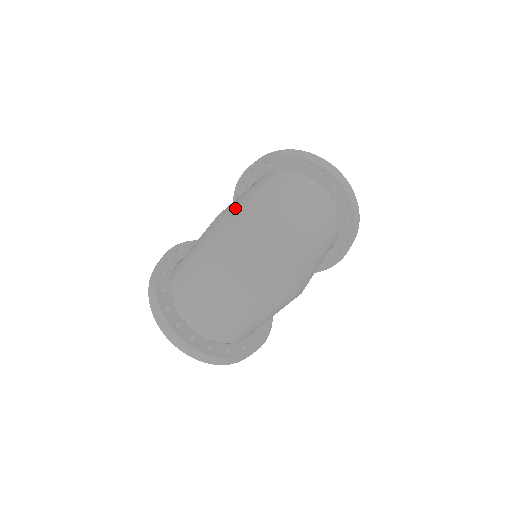
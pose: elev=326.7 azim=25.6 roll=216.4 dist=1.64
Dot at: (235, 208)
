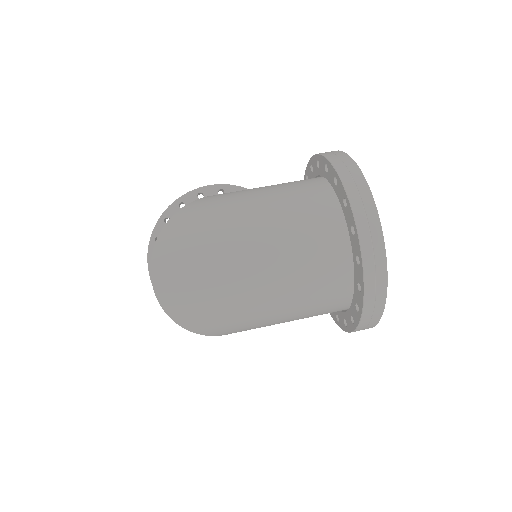
Dot at: (204, 206)
